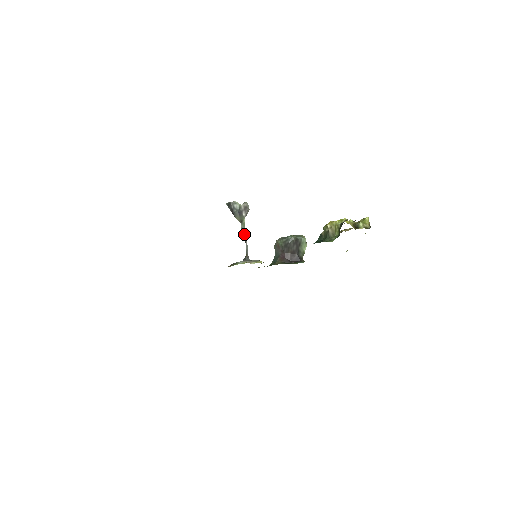
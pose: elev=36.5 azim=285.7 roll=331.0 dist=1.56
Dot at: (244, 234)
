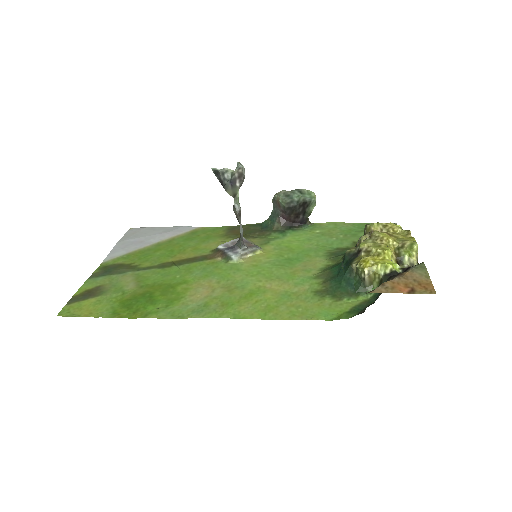
Dot at: (238, 214)
